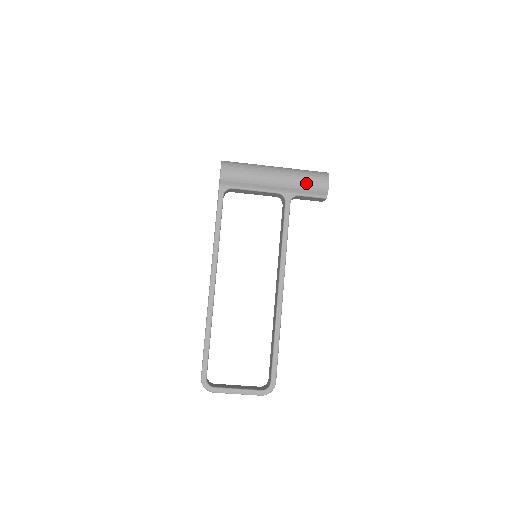
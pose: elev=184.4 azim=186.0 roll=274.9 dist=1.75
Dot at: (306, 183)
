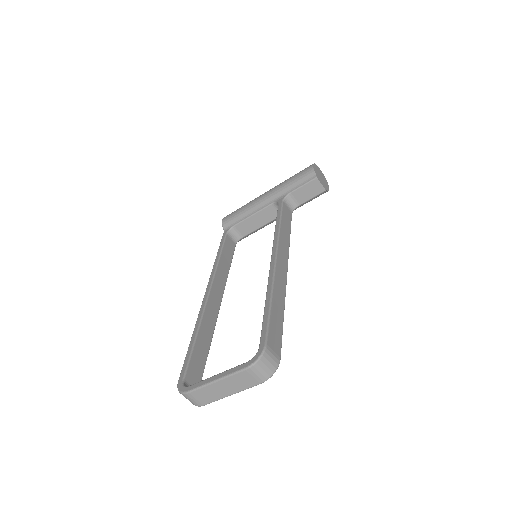
Dot at: (292, 179)
